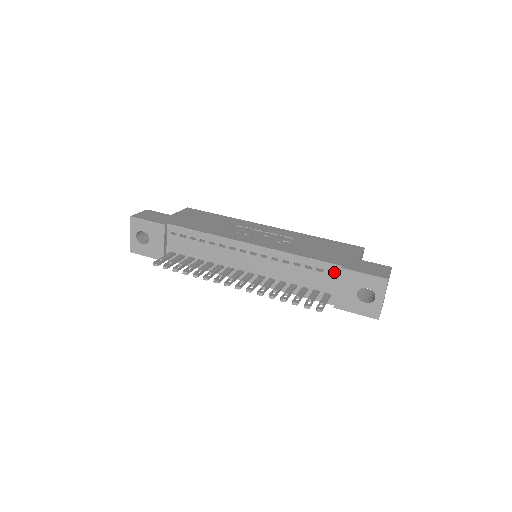
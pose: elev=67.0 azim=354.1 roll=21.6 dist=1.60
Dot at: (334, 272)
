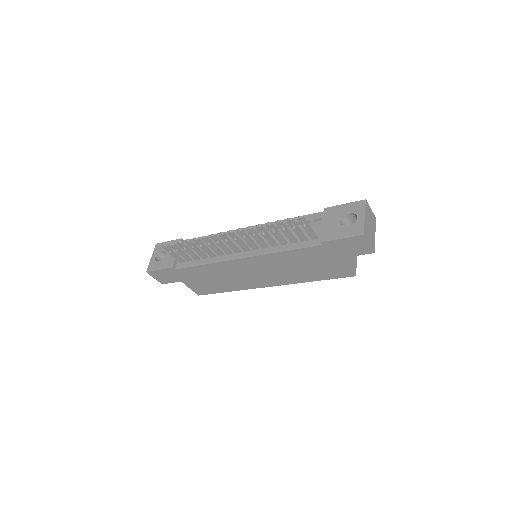
Dot at: occluded
